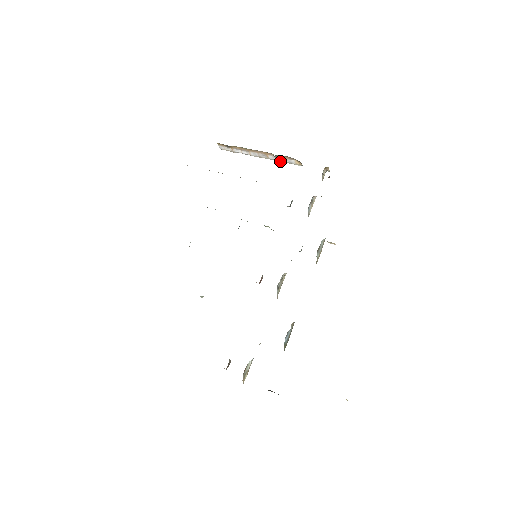
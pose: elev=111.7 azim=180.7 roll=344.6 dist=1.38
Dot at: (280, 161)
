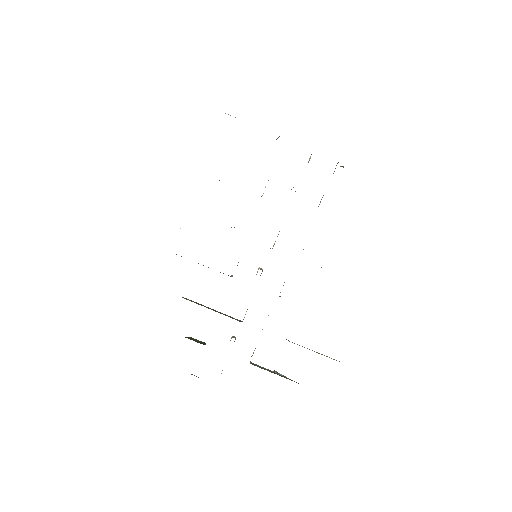
Dot at: occluded
